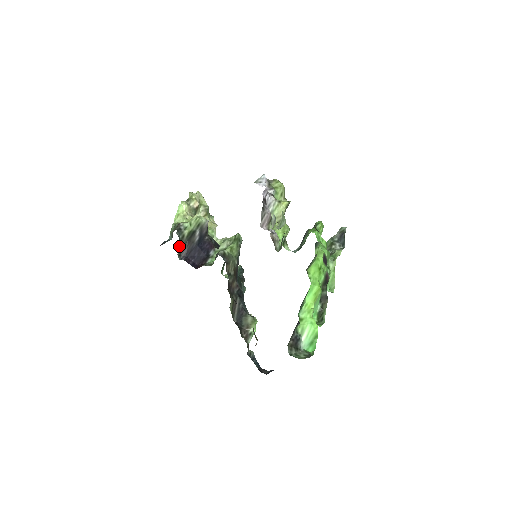
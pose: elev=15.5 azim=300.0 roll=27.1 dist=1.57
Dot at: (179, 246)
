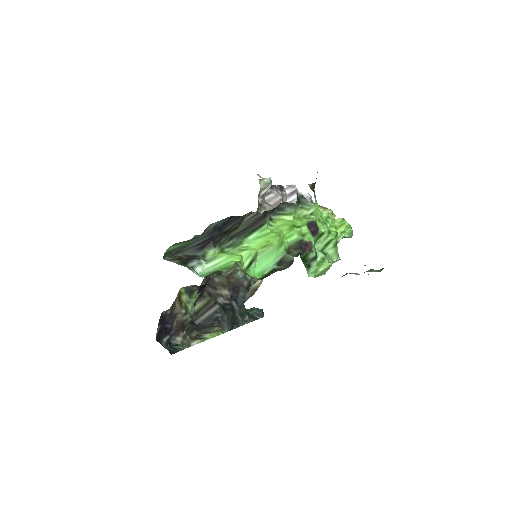
Dot at: occluded
